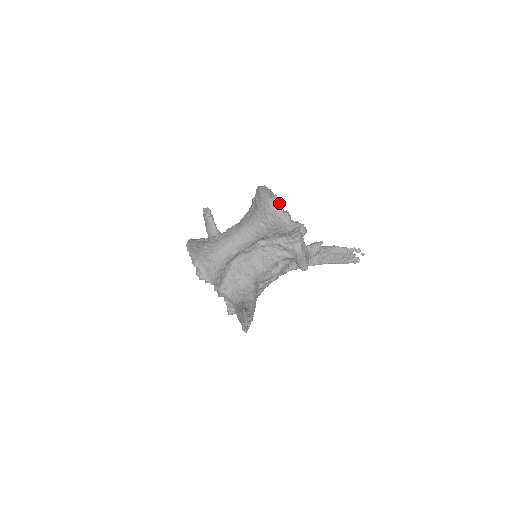
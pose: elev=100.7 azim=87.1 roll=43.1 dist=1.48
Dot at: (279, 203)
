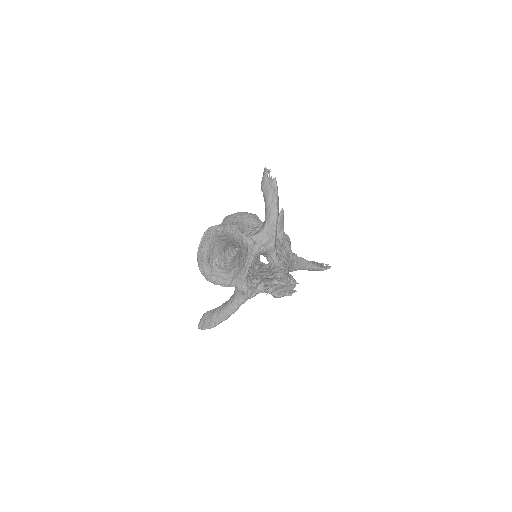
Dot at: occluded
